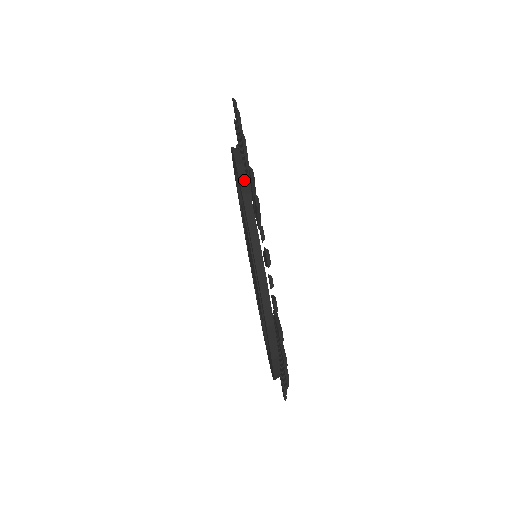
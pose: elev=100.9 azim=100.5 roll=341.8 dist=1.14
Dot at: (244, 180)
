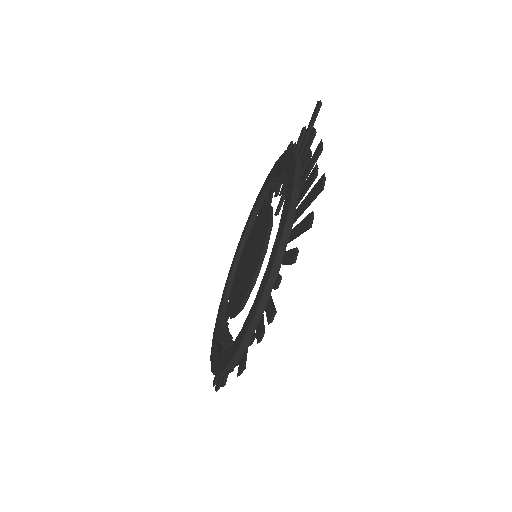
Dot at: (267, 294)
